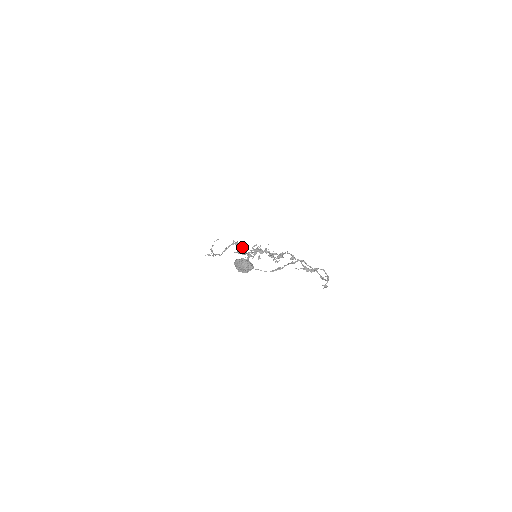
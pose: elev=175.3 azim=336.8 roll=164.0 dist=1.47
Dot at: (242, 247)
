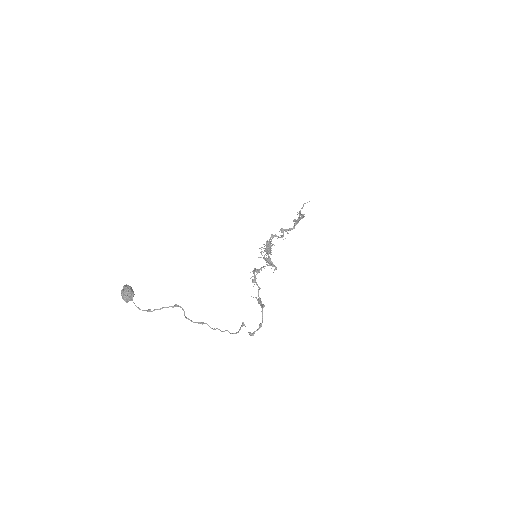
Dot at: (288, 230)
